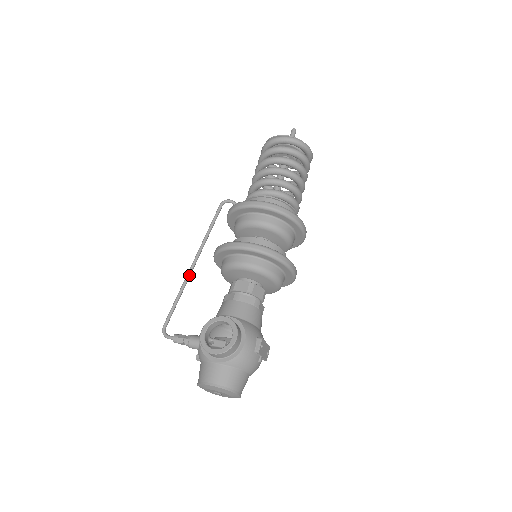
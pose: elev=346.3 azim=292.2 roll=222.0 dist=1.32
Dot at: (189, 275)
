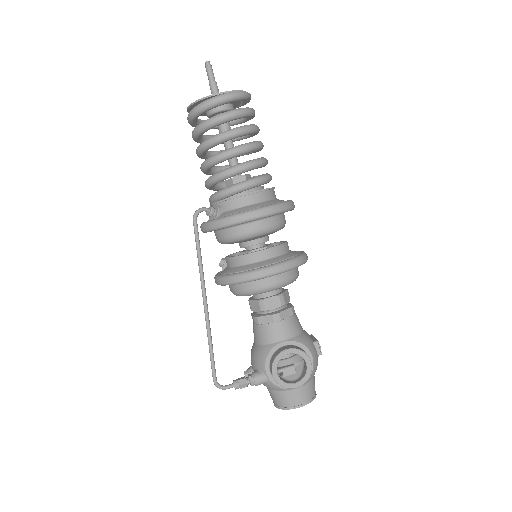
Dot at: (208, 319)
